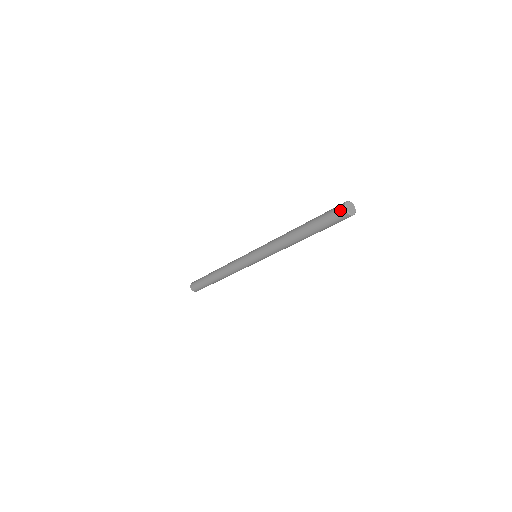
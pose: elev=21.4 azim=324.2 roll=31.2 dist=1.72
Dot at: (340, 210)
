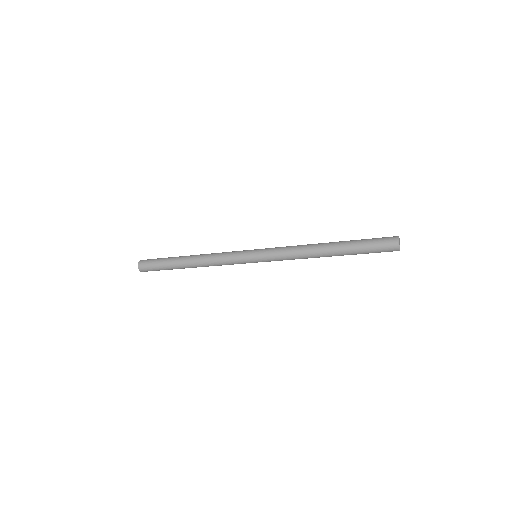
Dot at: (392, 249)
